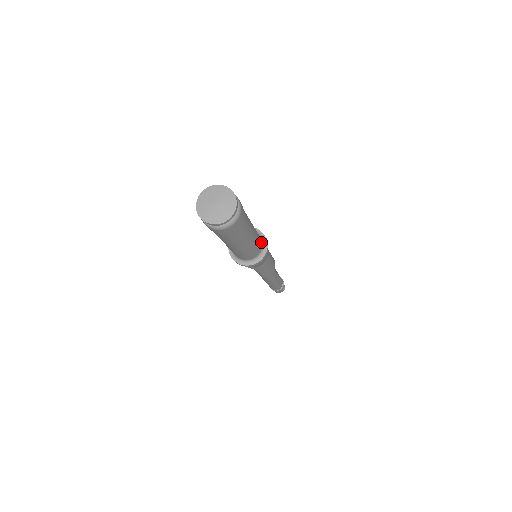
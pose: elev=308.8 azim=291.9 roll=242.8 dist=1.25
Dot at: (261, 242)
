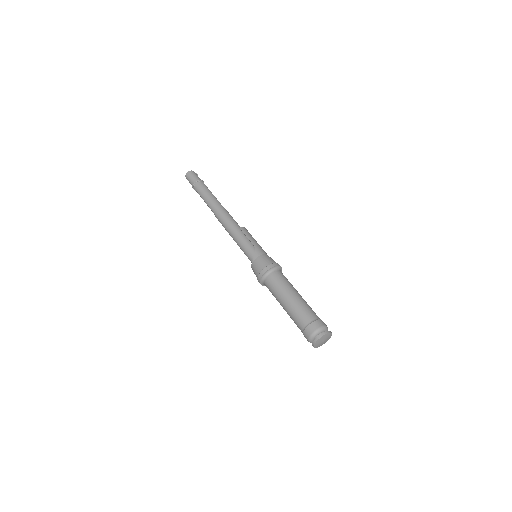
Dot at: (281, 273)
